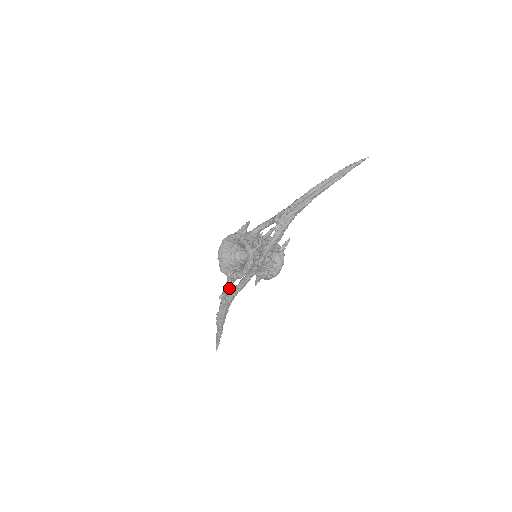
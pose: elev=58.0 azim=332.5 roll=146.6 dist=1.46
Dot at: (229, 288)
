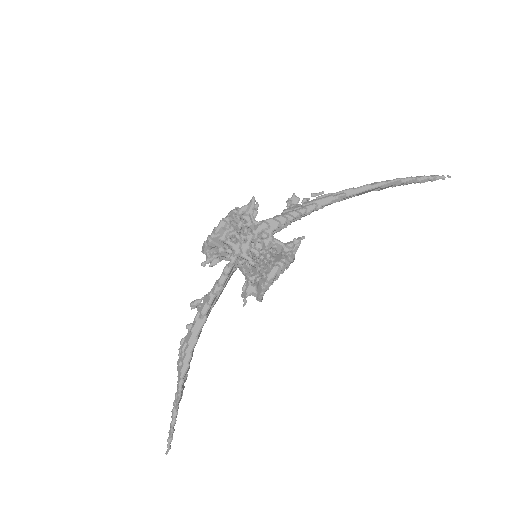
Dot at: occluded
